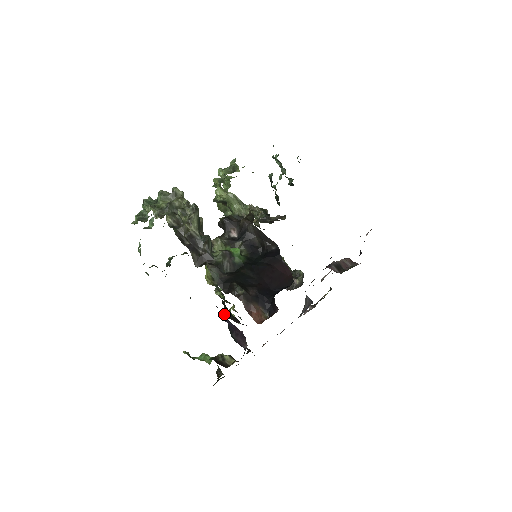
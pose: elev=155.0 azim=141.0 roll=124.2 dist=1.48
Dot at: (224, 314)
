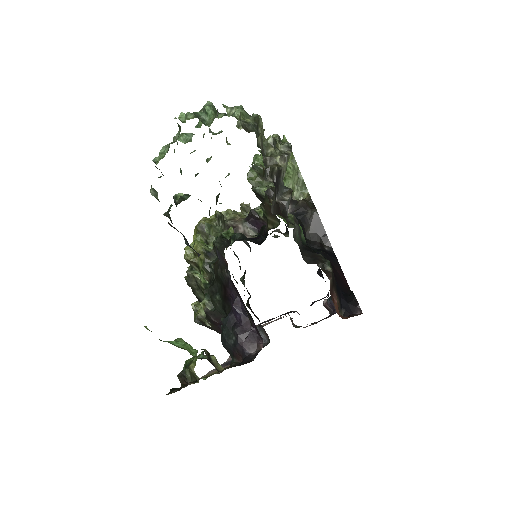
Dot at: (239, 297)
